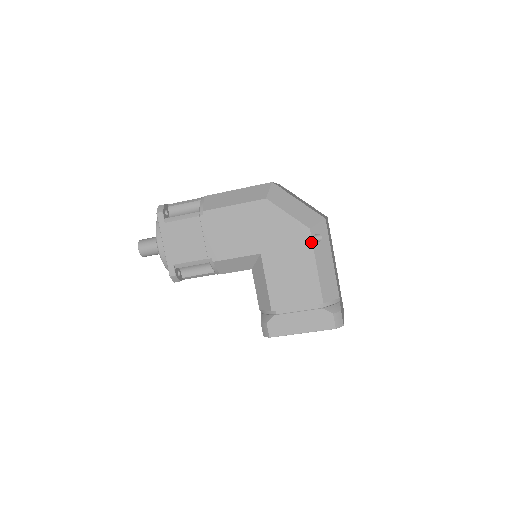
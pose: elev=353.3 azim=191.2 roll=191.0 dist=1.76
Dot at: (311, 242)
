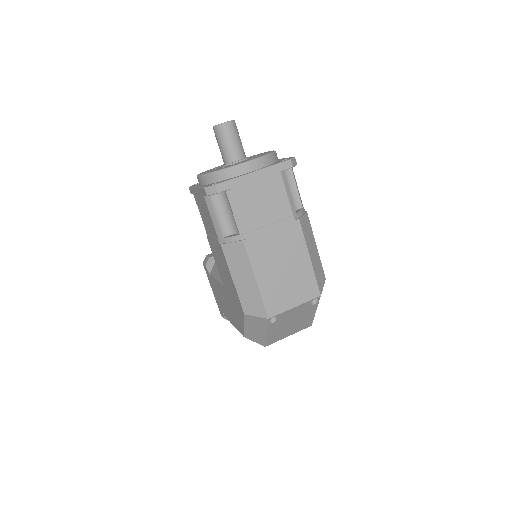
Dot at: (240, 332)
